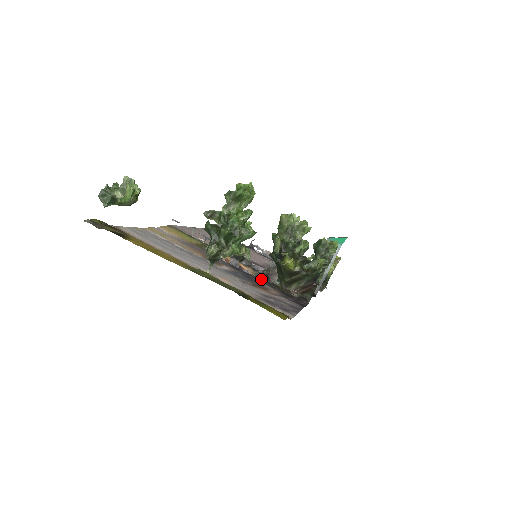
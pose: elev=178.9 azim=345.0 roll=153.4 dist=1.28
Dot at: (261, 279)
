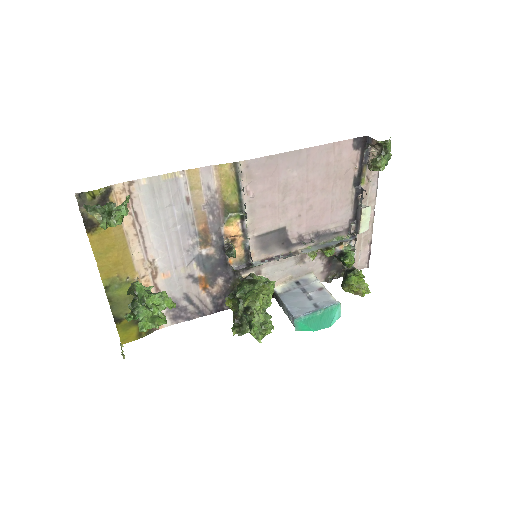
Dot at: (231, 270)
